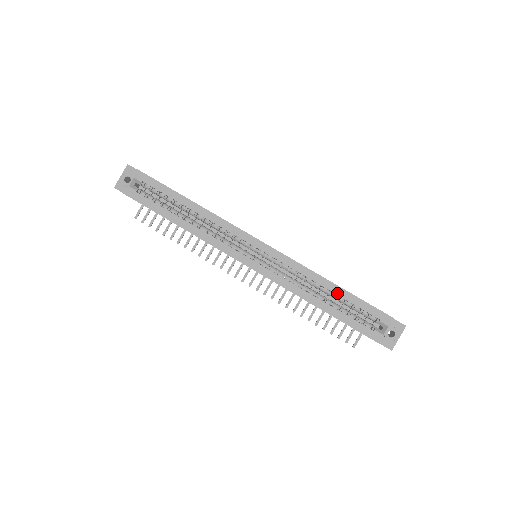
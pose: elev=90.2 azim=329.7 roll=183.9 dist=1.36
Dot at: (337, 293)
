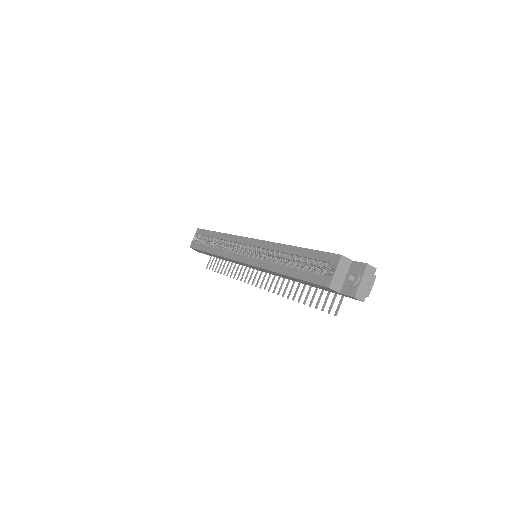
Dot at: (295, 253)
